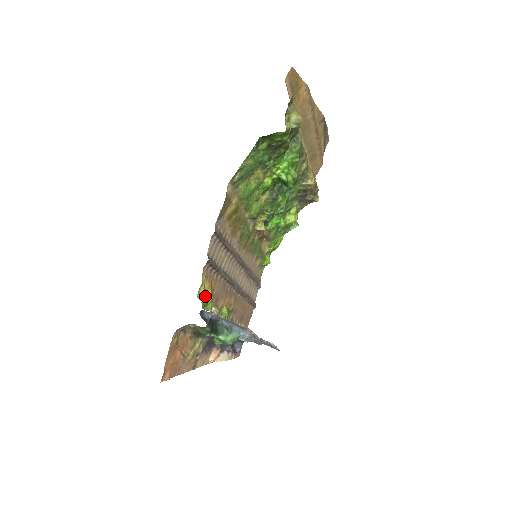
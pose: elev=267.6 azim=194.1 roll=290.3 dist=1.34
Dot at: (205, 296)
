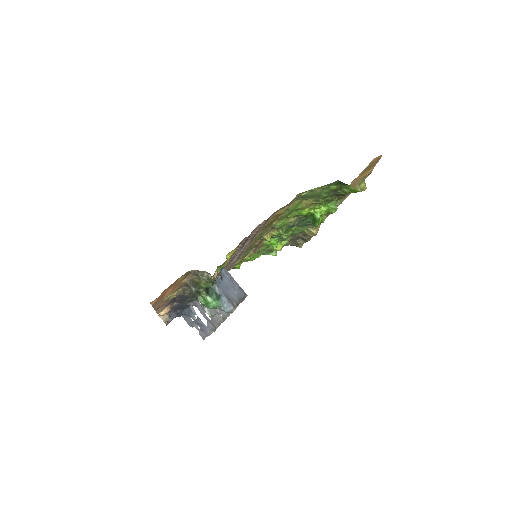
Dot at: (227, 259)
